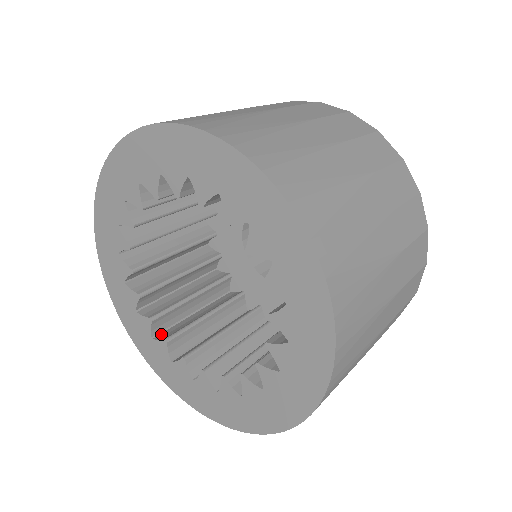
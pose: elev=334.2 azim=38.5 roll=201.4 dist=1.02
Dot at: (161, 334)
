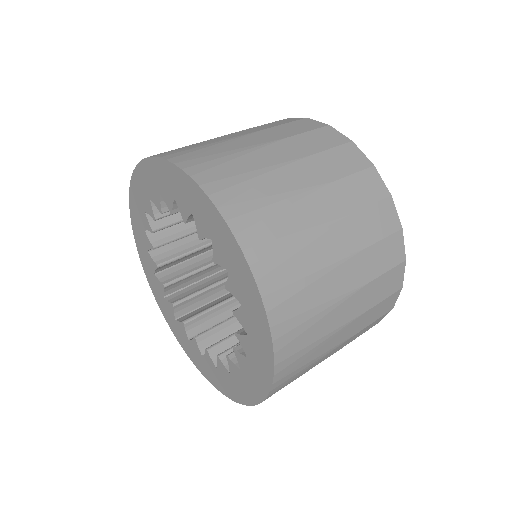
Dot at: (156, 250)
